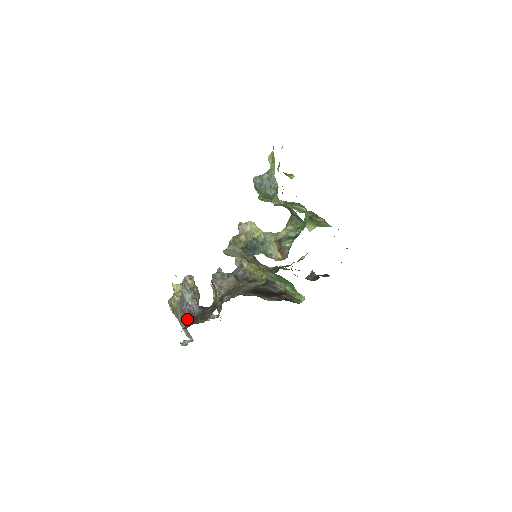
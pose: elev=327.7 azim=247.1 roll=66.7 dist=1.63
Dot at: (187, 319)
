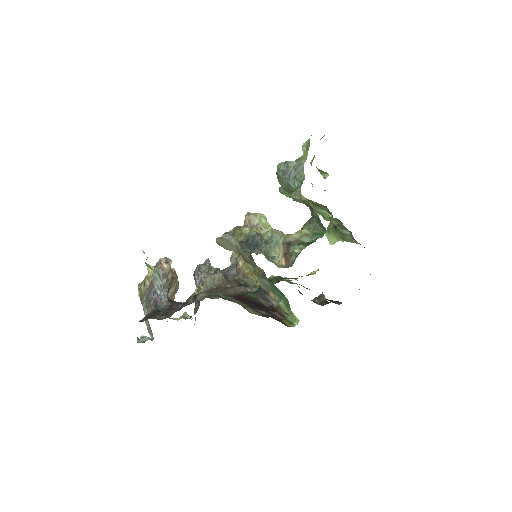
Dot at: occluded
